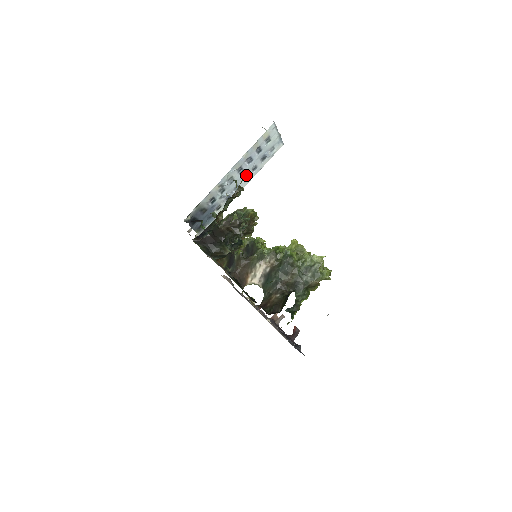
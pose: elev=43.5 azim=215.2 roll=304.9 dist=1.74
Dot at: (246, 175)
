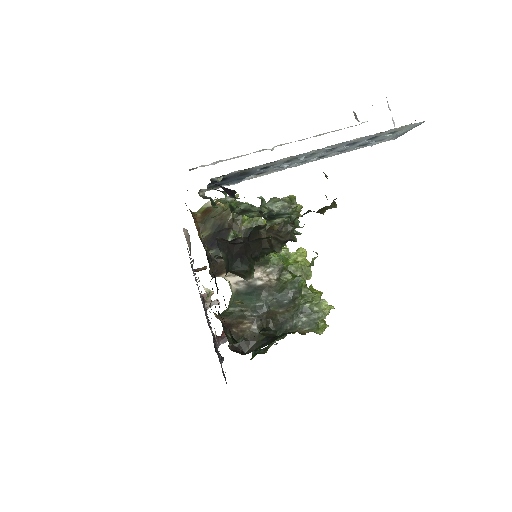
Dot at: (327, 154)
